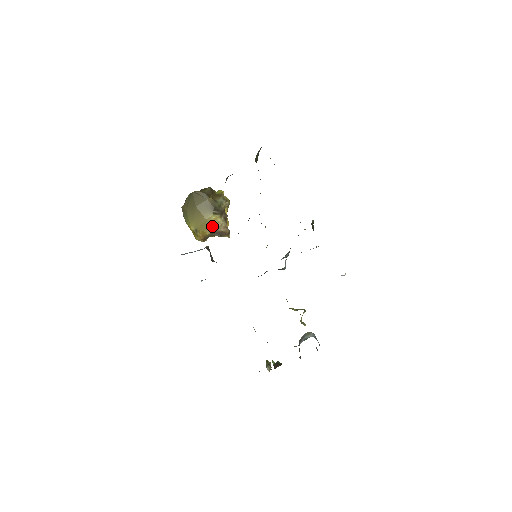
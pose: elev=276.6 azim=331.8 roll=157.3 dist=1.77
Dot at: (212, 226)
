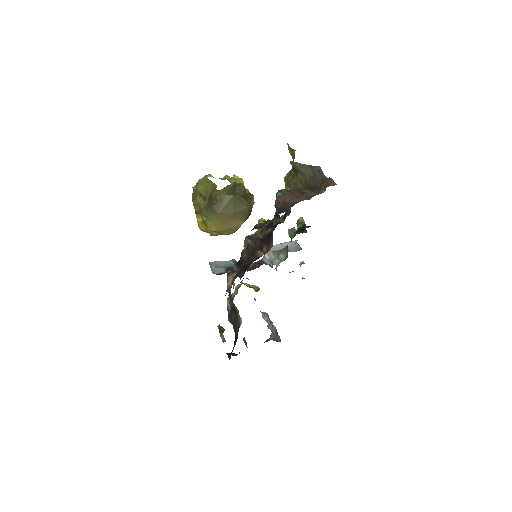
Dot at: (235, 230)
